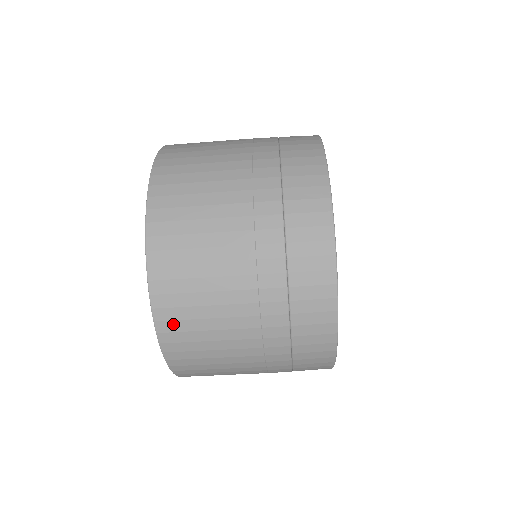
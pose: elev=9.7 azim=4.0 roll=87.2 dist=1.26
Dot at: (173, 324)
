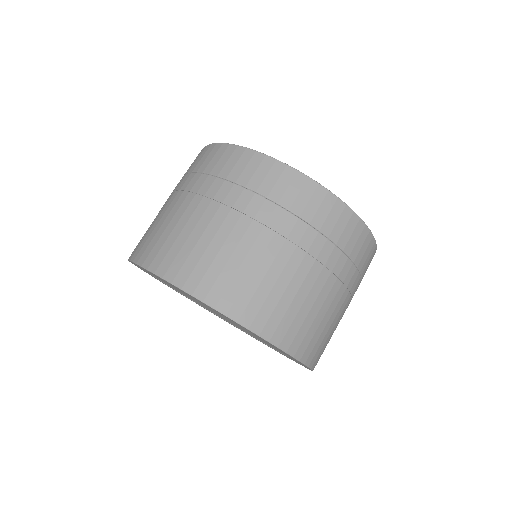
Dot at: occluded
